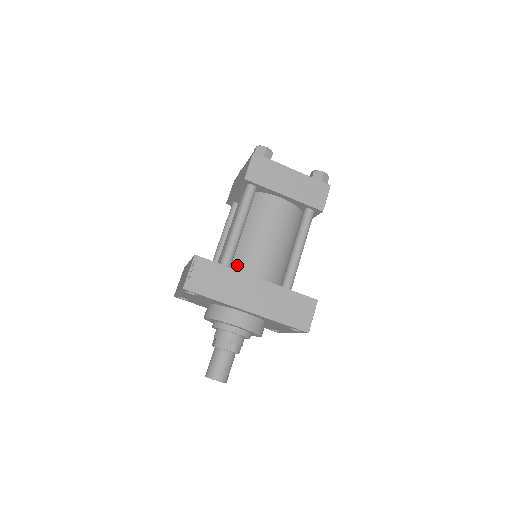
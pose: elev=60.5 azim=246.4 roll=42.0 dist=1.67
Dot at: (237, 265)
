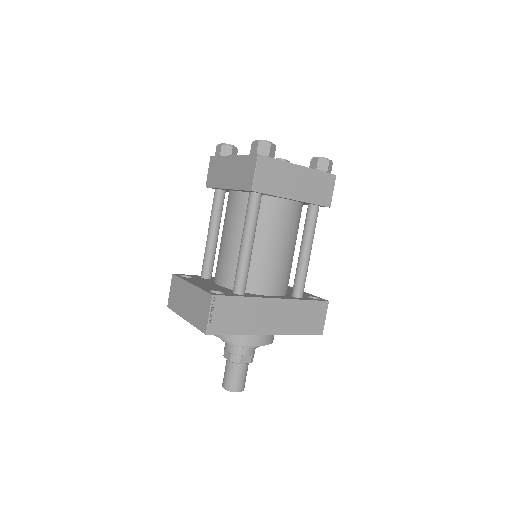
Dot at: (249, 285)
